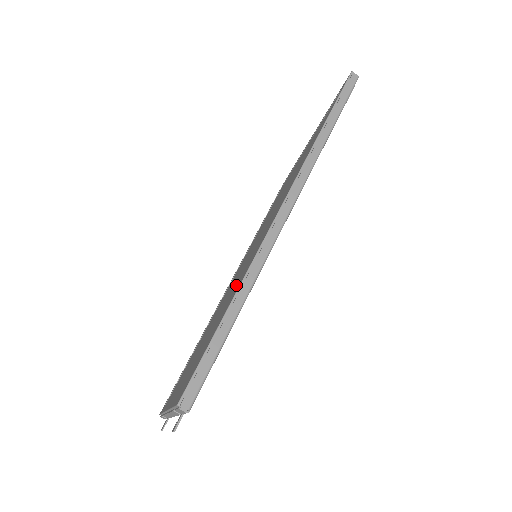
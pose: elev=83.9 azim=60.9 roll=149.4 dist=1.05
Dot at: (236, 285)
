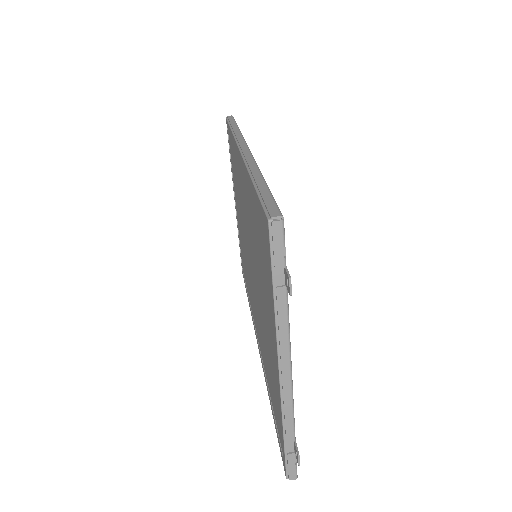
Dot at: (252, 228)
